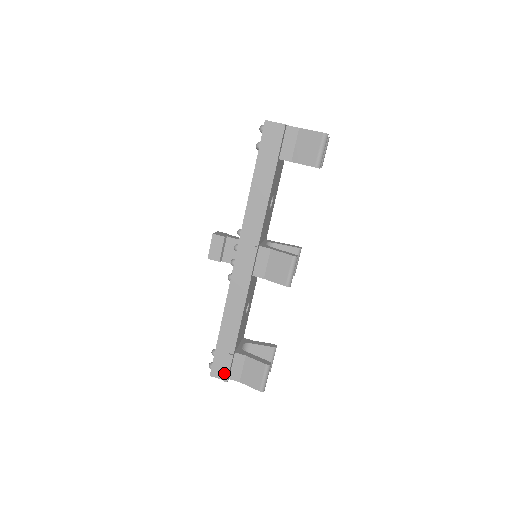
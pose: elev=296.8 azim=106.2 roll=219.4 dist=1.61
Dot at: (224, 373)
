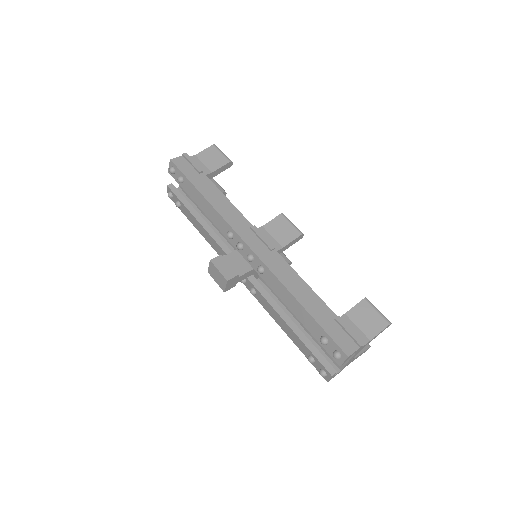
Dot at: (353, 338)
